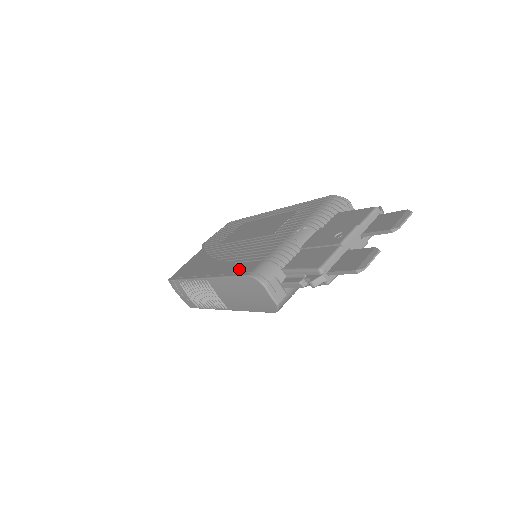
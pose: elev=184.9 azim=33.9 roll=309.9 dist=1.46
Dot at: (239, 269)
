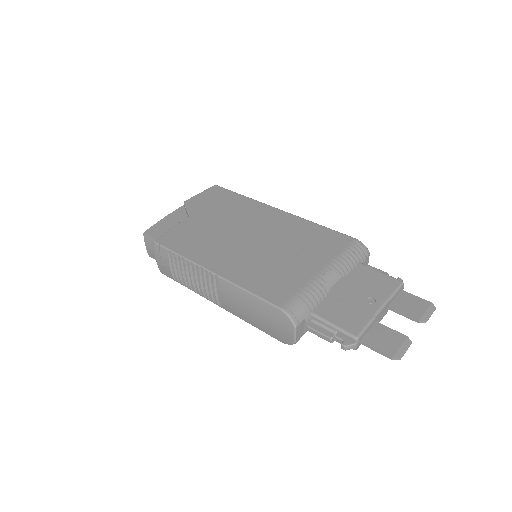
Dot at: (264, 290)
